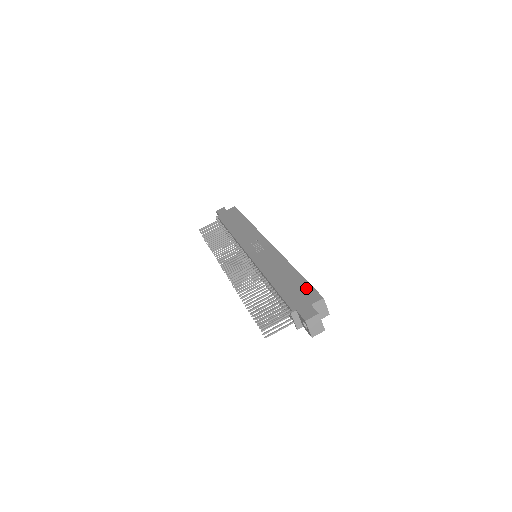
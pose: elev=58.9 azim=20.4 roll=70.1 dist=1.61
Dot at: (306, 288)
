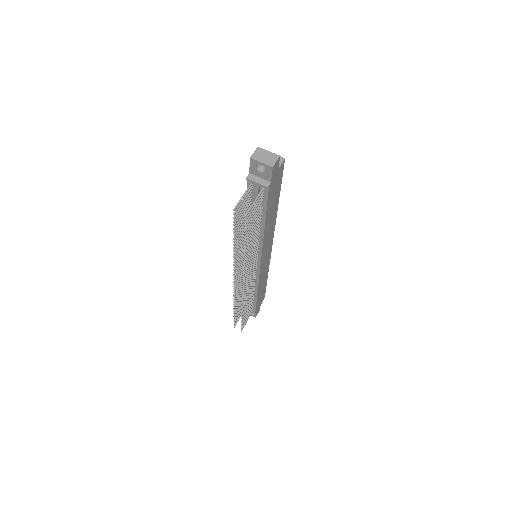
Dot at: occluded
